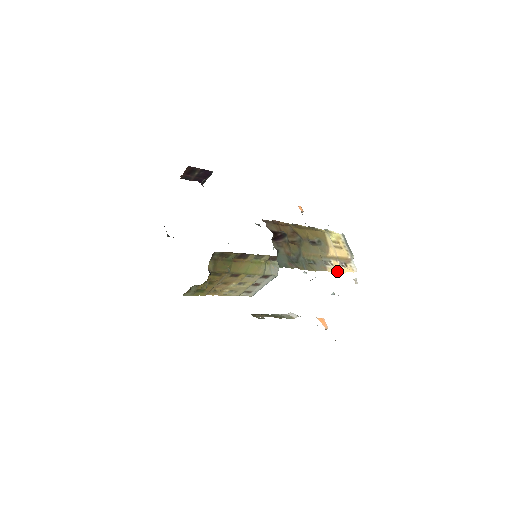
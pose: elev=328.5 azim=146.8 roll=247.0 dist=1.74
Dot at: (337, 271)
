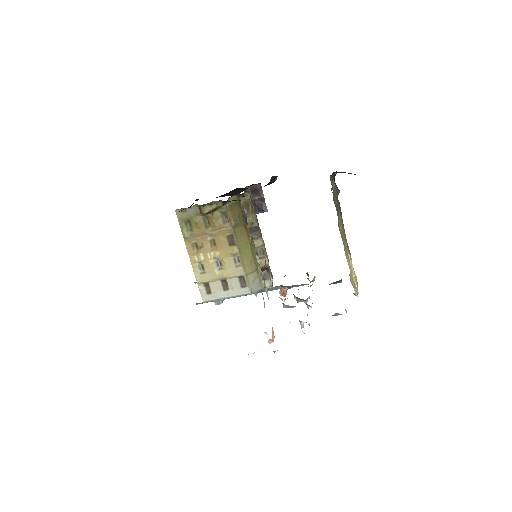
Dot at: occluded
